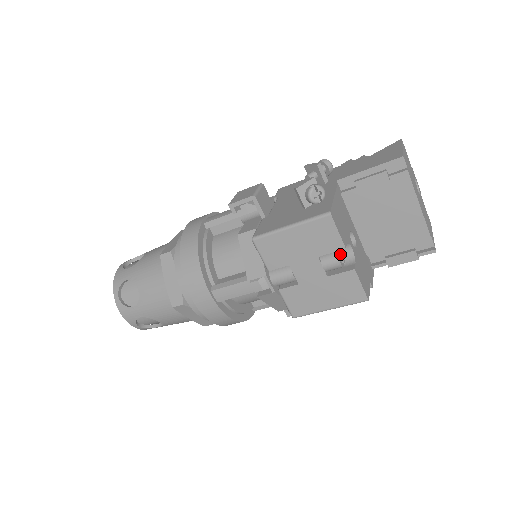
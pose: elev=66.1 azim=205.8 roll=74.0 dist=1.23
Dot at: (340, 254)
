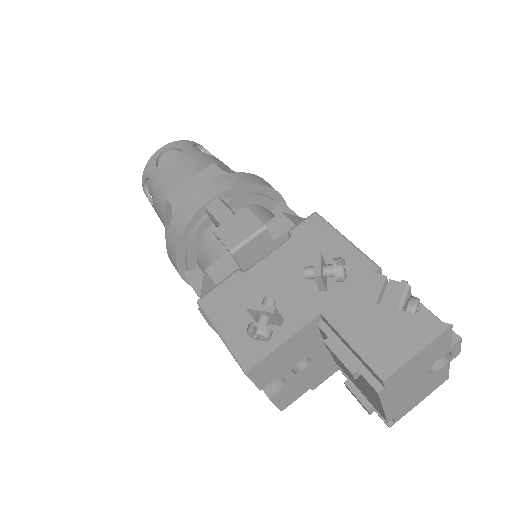
Dot at: occluded
